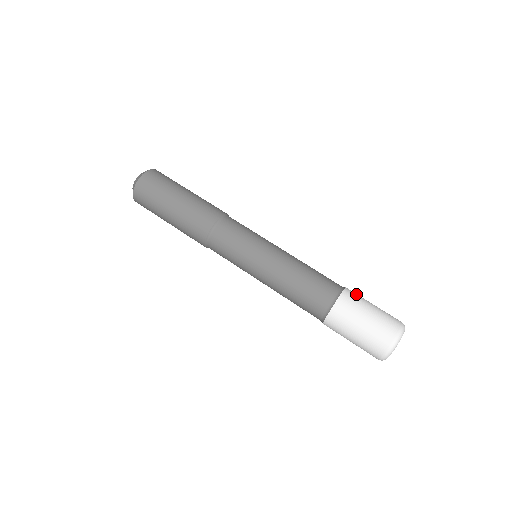
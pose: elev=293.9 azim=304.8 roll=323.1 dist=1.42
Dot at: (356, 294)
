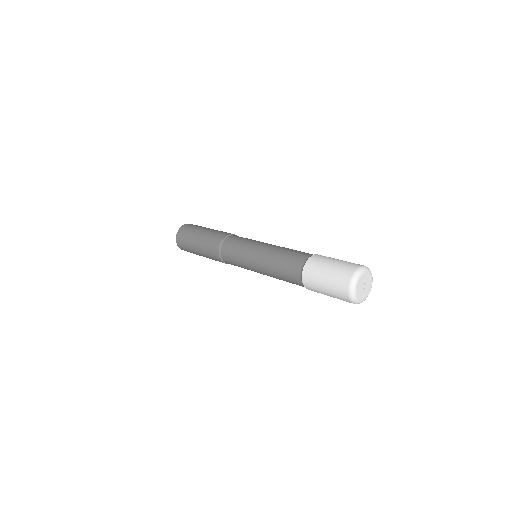
Dot at: occluded
